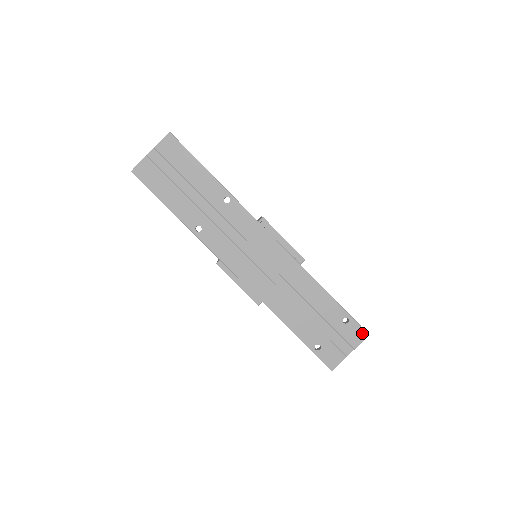
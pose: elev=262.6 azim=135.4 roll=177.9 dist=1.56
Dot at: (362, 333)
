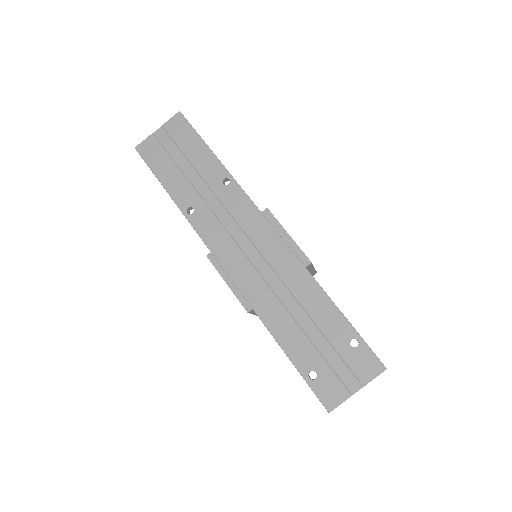
Dot at: (376, 364)
